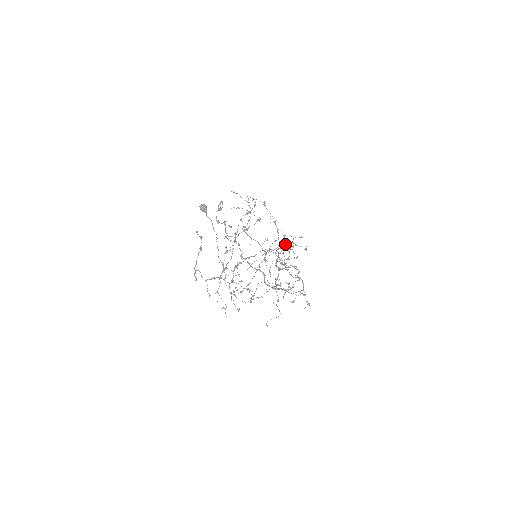
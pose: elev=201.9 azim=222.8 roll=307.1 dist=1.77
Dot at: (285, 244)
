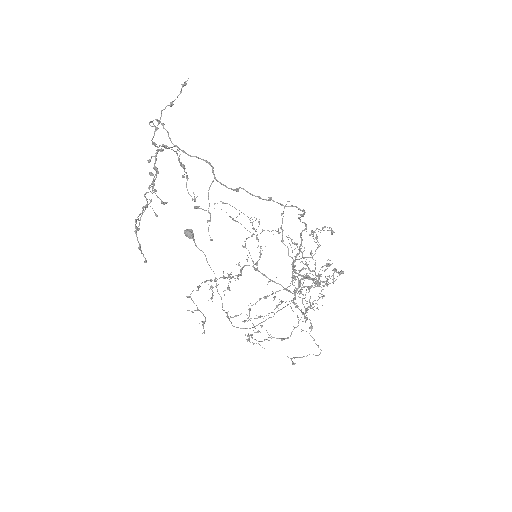
Dot at: (284, 207)
